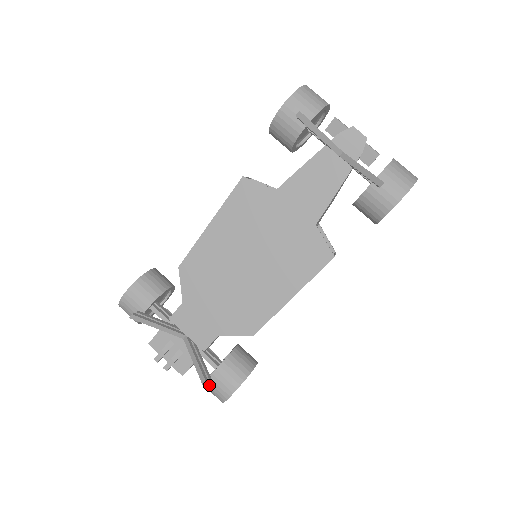
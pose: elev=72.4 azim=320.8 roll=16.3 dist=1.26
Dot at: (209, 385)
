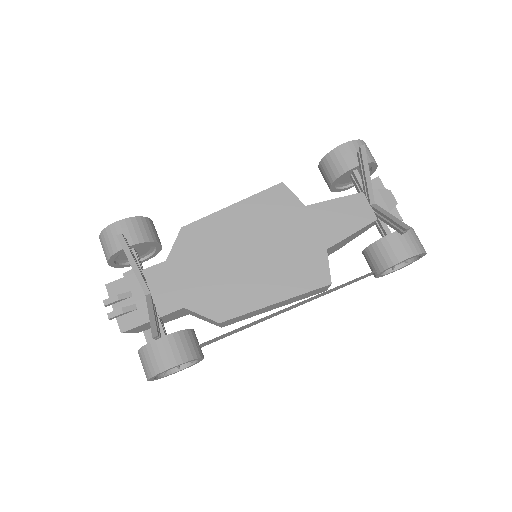
Dot at: (149, 350)
